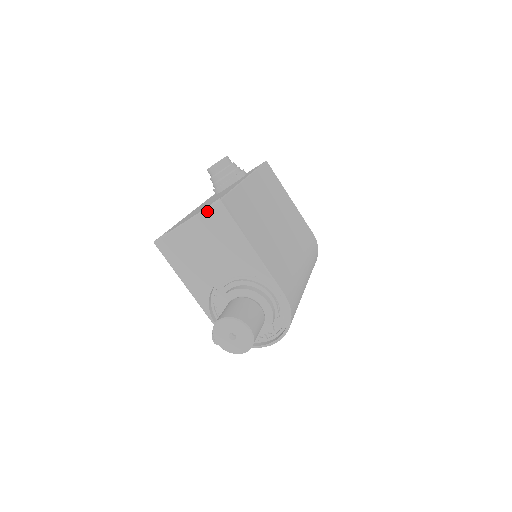
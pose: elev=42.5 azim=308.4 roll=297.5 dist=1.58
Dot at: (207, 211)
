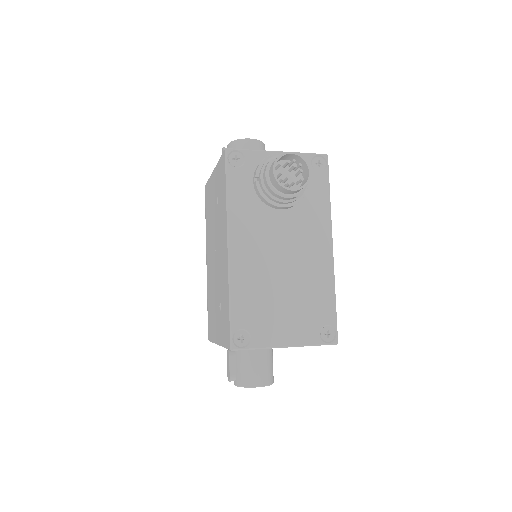
Dot at: (317, 345)
